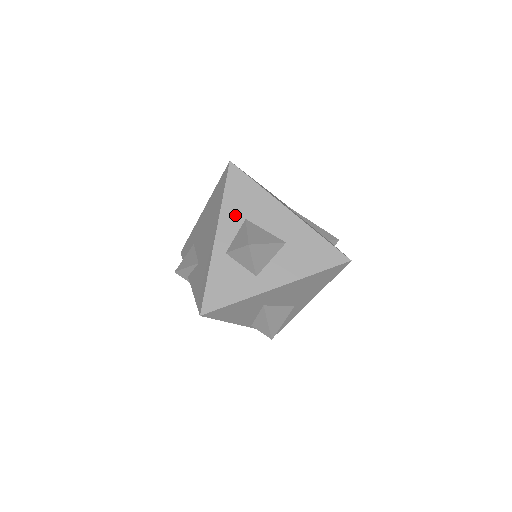
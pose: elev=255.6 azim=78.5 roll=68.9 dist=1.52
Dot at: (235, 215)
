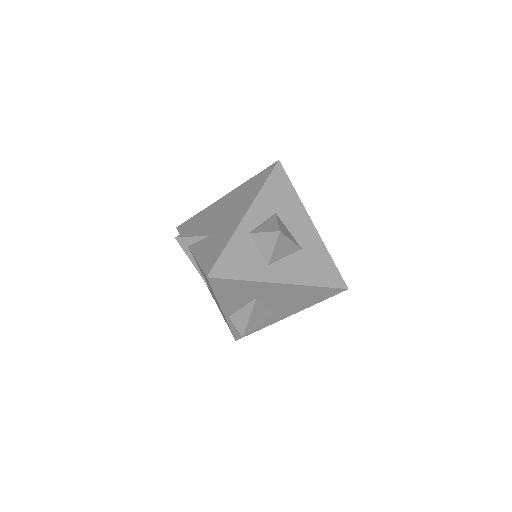
Dot at: (268, 205)
